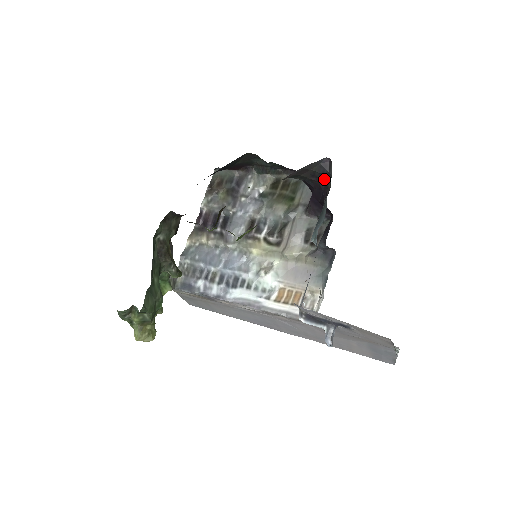
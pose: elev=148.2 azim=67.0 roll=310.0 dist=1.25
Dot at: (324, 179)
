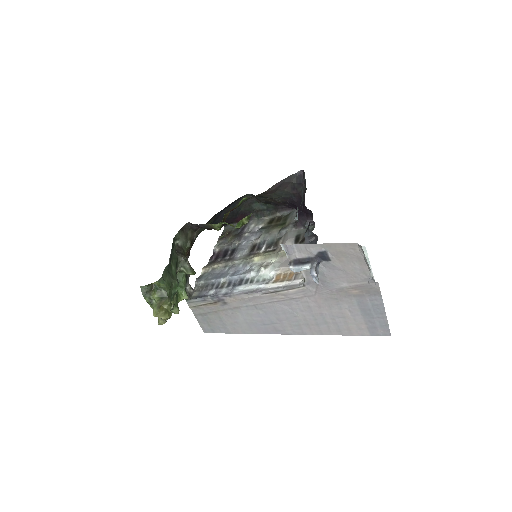
Dot at: occluded
